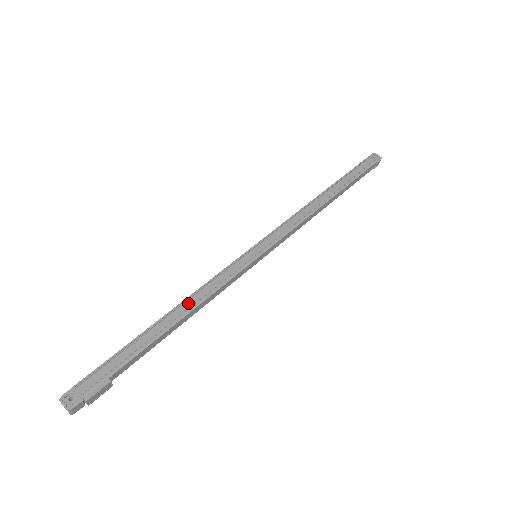
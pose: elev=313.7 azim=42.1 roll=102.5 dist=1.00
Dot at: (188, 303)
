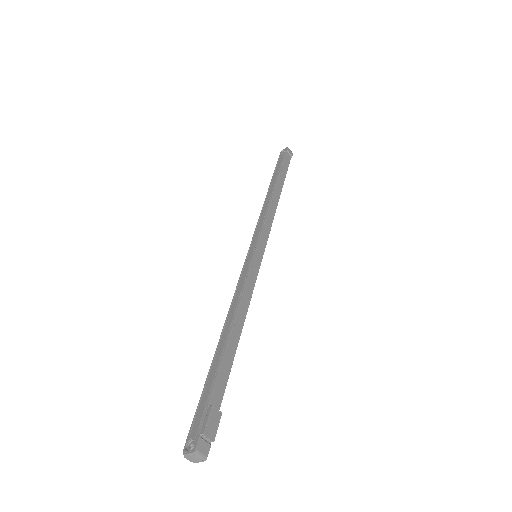
Dot at: (230, 317)
